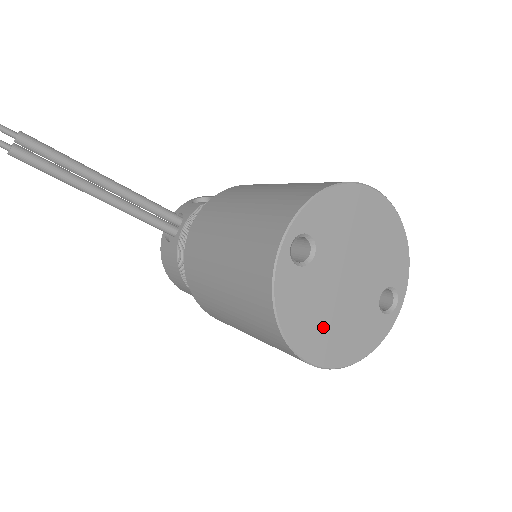
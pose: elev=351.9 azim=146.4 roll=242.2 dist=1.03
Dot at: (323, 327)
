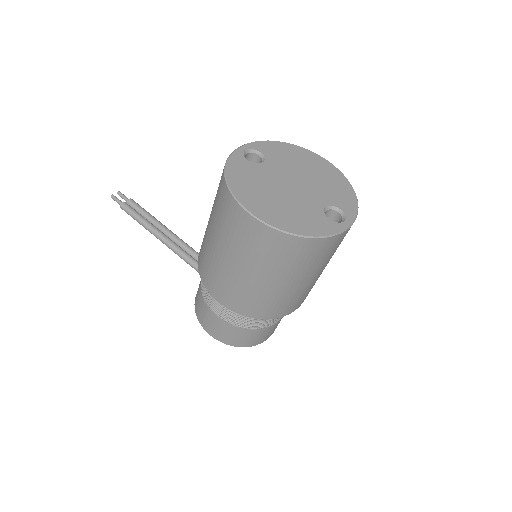
Dot at: (265, 198)
